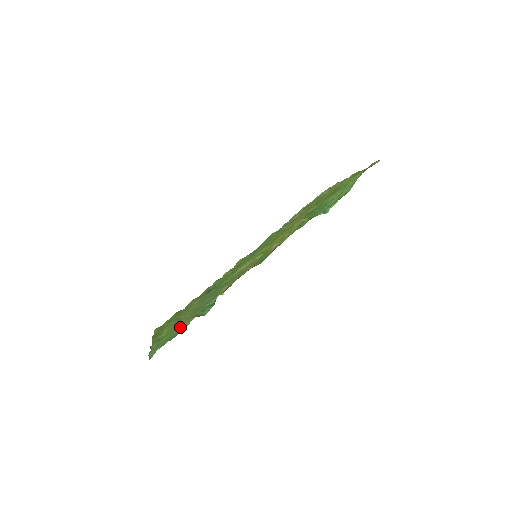
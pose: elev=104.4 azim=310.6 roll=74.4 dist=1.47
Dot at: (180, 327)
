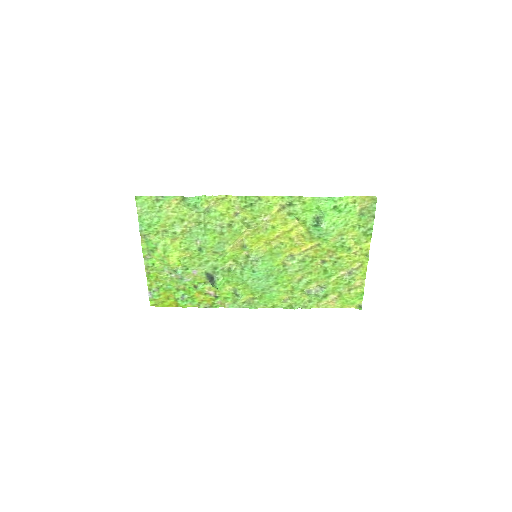
Dot at: (168, 214)
